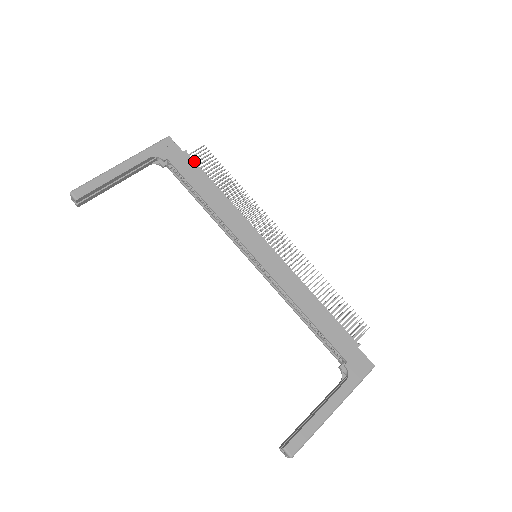
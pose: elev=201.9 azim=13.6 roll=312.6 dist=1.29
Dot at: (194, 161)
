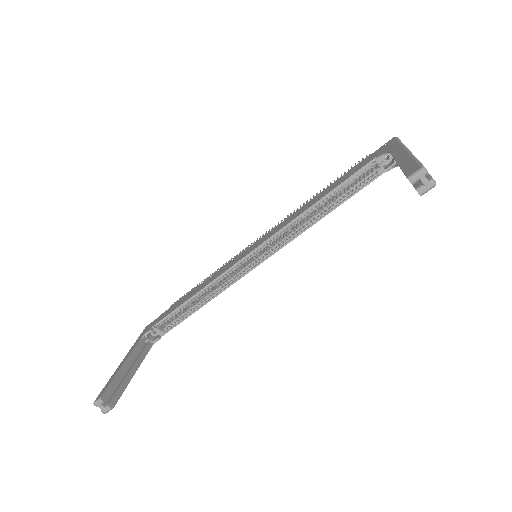
Dot at: (170, 308)
